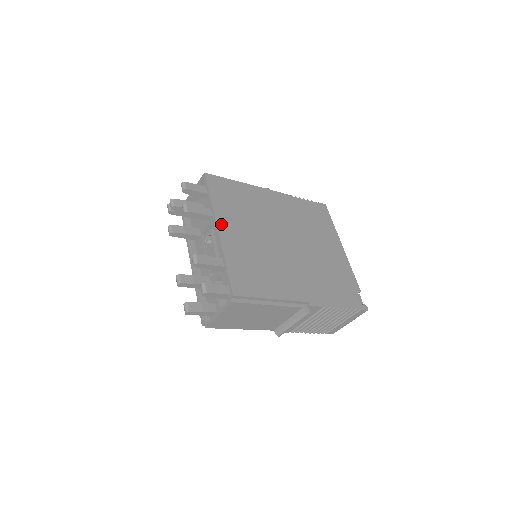
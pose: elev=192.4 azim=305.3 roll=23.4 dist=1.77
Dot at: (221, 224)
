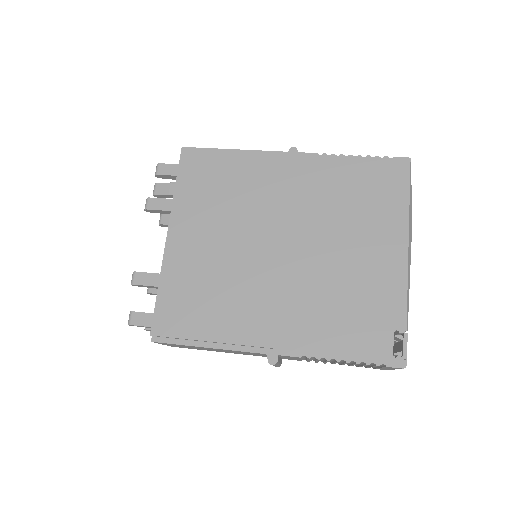
Dot at: (175, 228)
